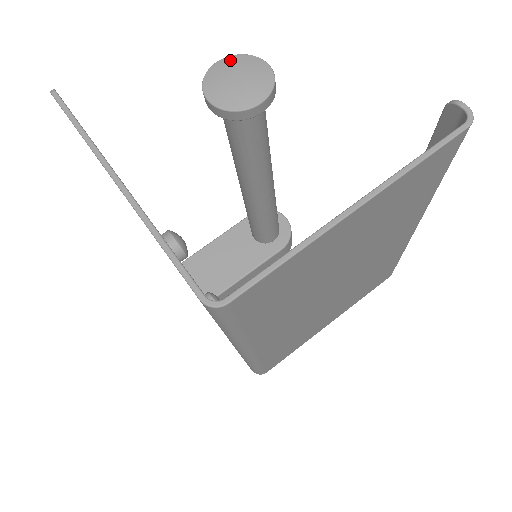
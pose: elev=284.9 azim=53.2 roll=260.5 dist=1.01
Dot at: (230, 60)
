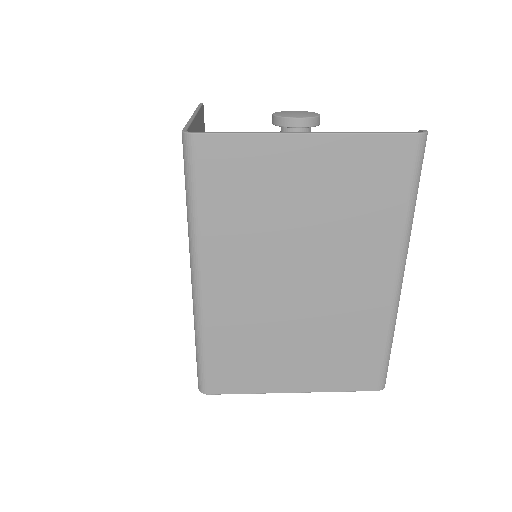
Dot at: occluded
